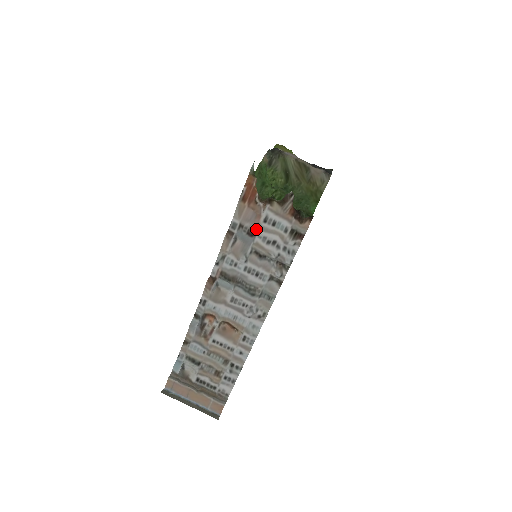
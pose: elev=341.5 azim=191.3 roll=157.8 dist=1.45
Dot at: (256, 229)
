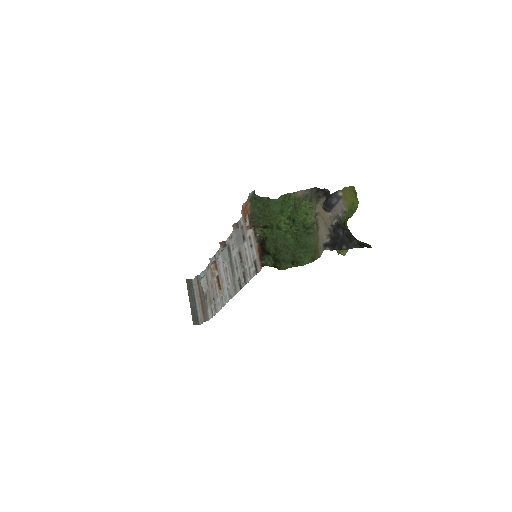
Dot at: (246, 238)
